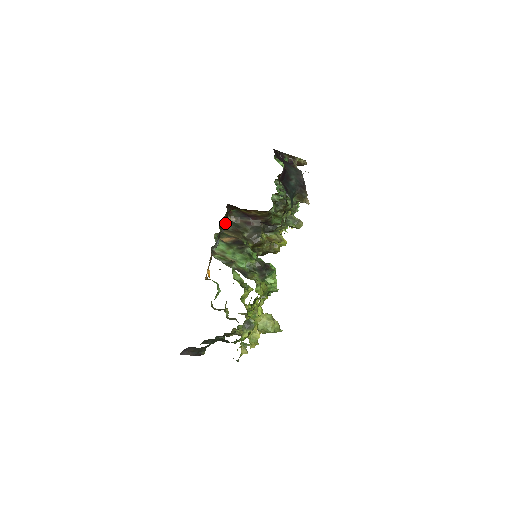
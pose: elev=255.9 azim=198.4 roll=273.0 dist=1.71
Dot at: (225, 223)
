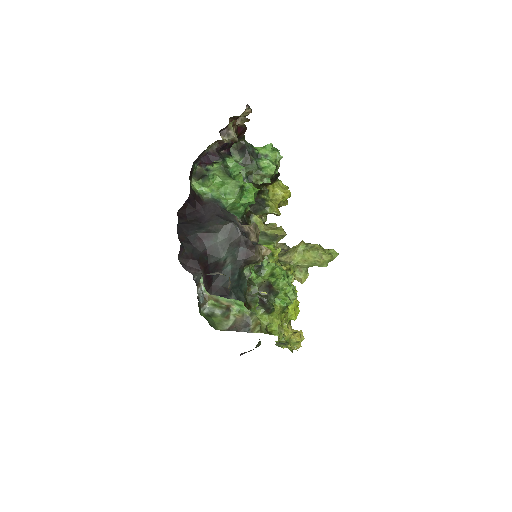
Dot at: occluded
